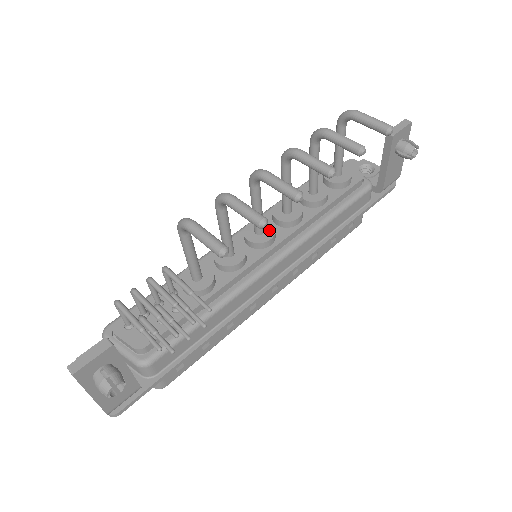
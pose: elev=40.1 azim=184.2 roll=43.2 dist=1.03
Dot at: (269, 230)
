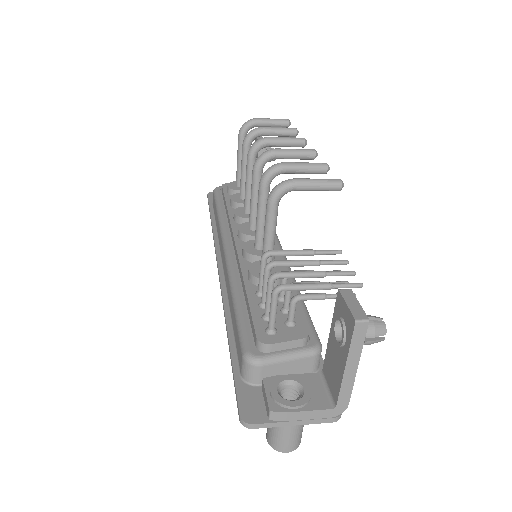
Dot at: occluded
